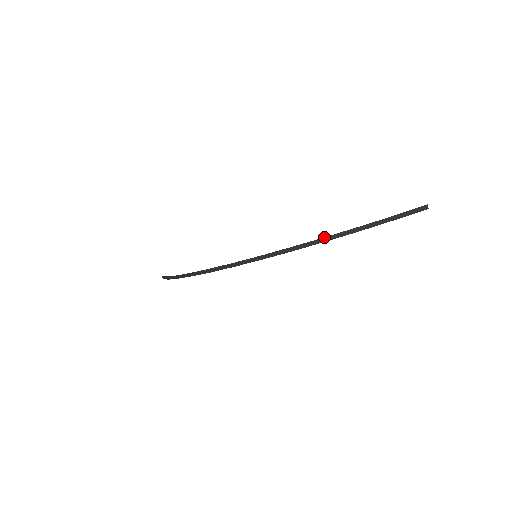
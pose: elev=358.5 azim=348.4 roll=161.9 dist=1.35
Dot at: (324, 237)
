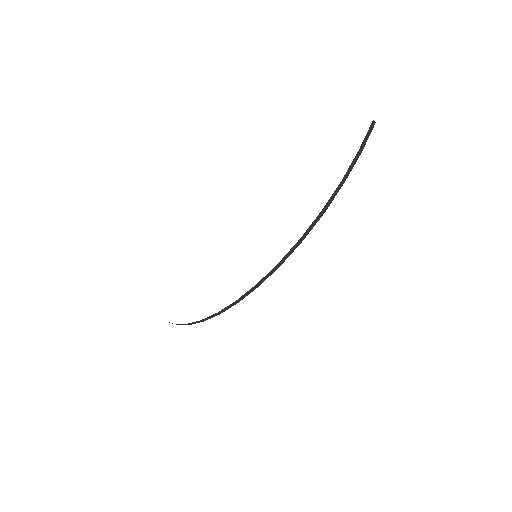
Dot at: (321, 211)
